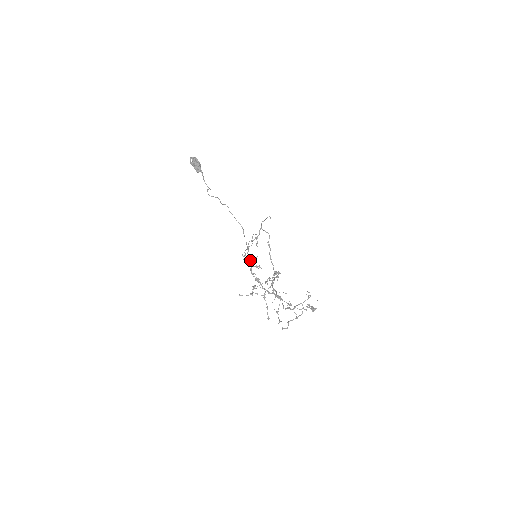
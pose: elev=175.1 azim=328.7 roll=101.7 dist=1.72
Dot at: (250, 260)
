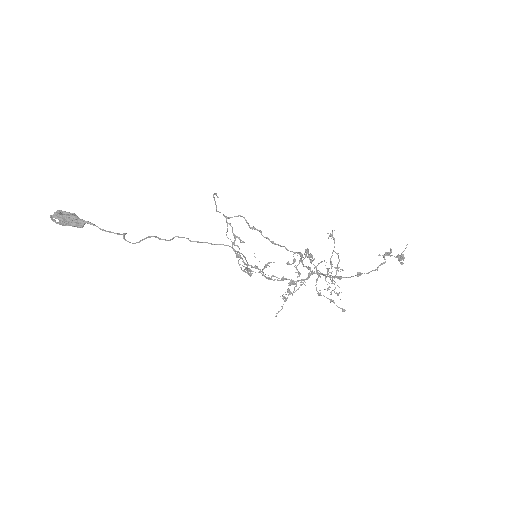
Dot at: (252, 267)
